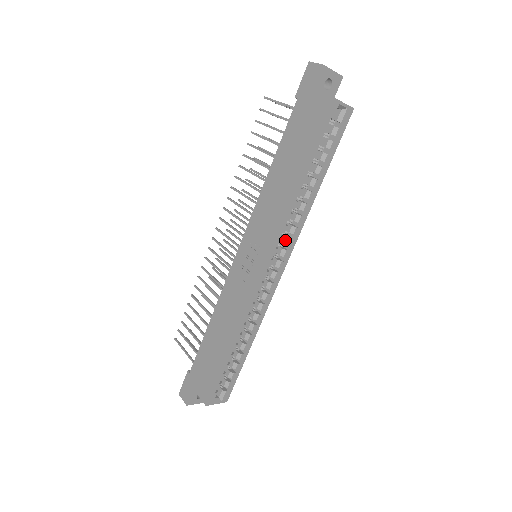
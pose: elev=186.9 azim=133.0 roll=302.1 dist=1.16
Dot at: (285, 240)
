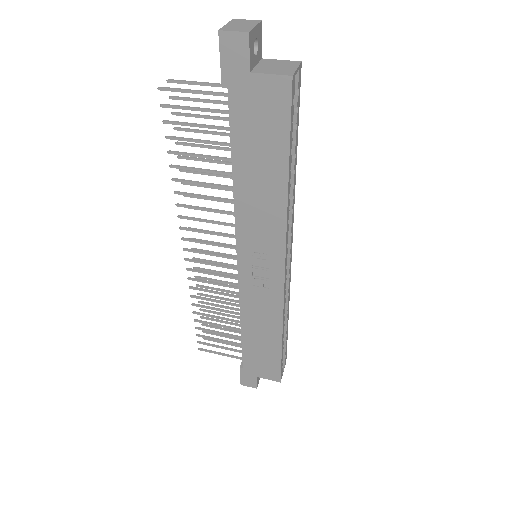
Dot at: occluded
